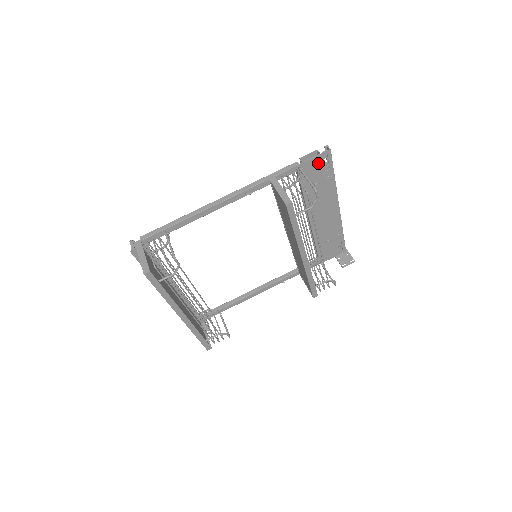
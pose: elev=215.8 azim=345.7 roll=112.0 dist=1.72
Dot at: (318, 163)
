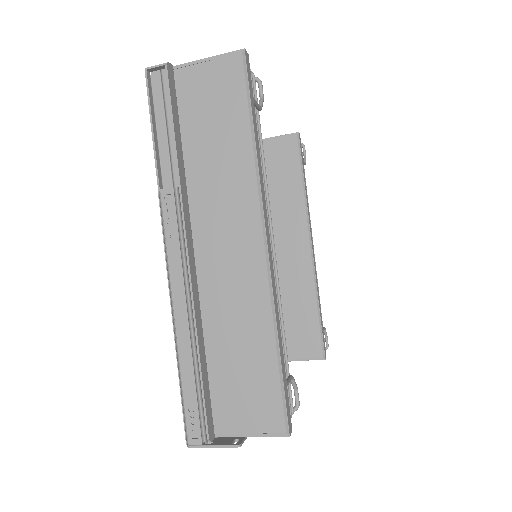
Dot at: occluded
